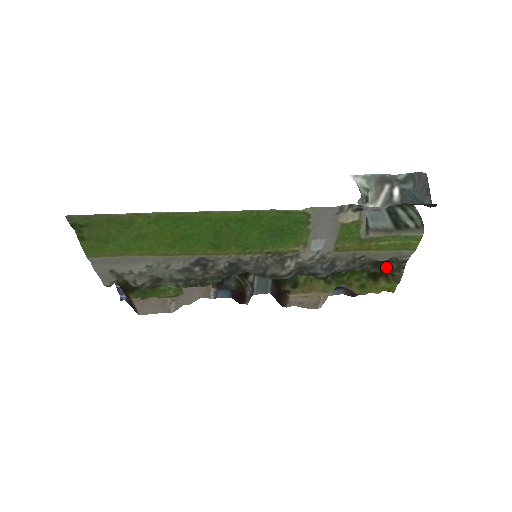
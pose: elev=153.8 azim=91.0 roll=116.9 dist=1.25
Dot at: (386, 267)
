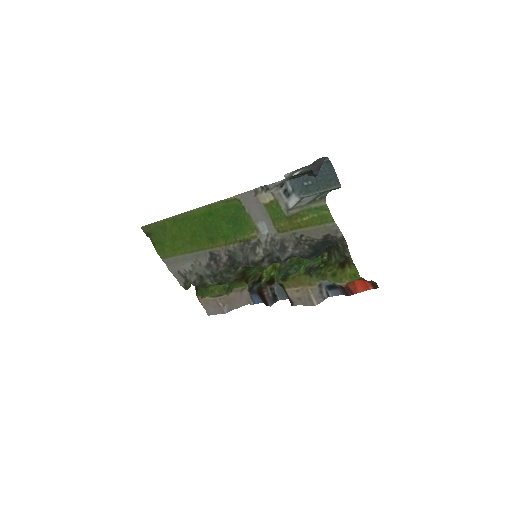
Dot at: (339, 250)
